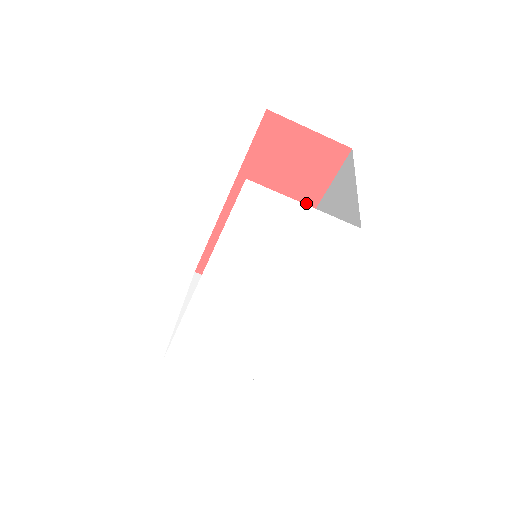
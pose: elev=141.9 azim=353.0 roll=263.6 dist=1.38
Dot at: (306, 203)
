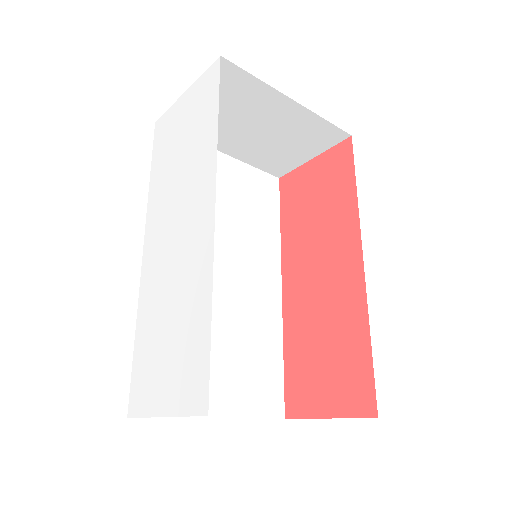
Dot at: (347, 220)
